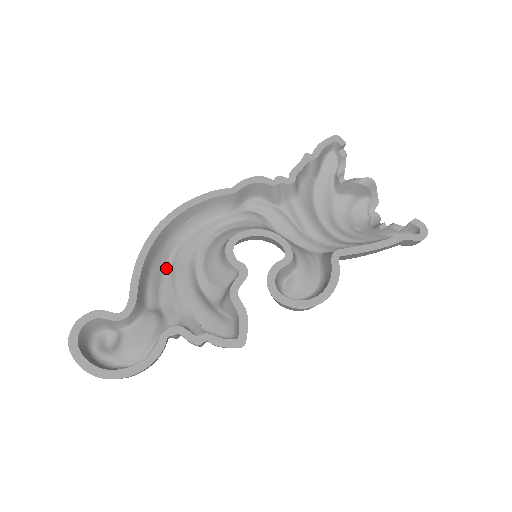
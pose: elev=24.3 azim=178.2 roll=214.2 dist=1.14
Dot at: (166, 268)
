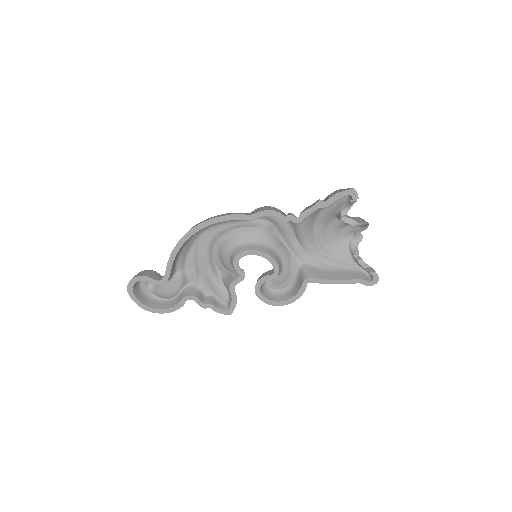
Dot at: (192, 245)
